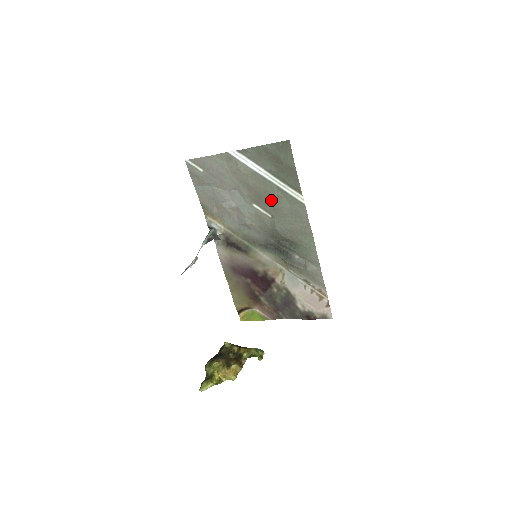
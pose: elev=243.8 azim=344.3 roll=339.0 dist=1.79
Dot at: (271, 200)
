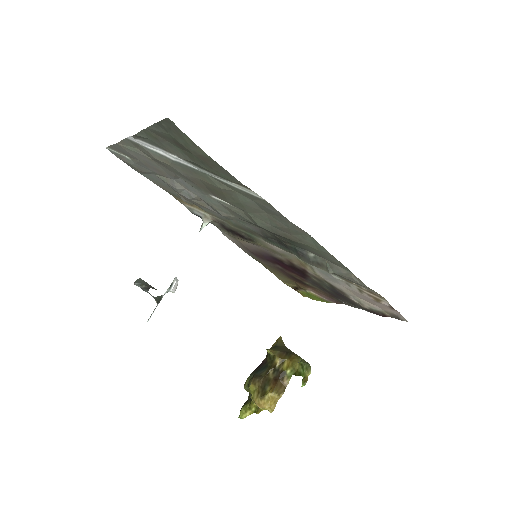
Dot at: (223, 194)
